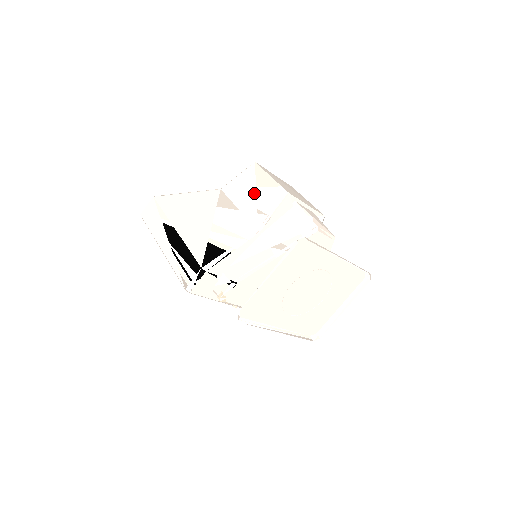
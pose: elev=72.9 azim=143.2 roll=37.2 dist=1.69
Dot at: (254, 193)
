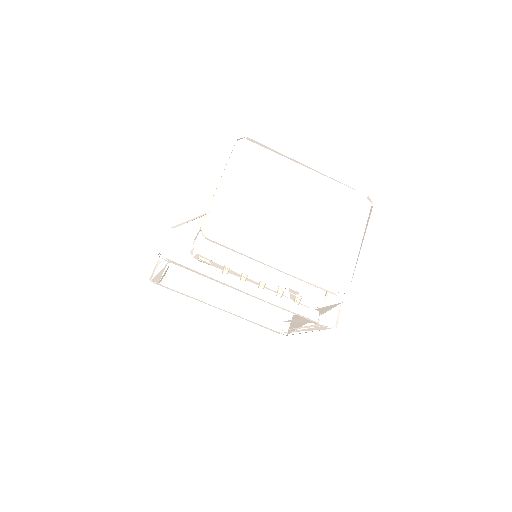
Dot at: occluded
